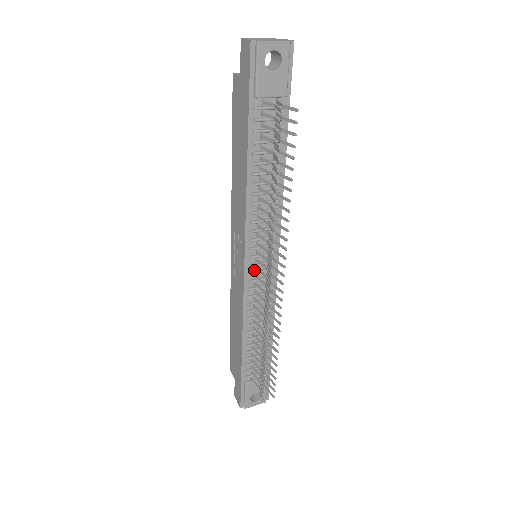
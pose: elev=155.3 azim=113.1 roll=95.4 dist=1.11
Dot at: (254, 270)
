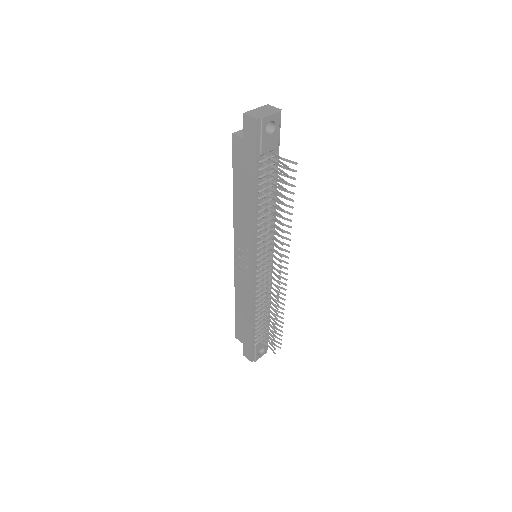
Dot at: (259, 268)
